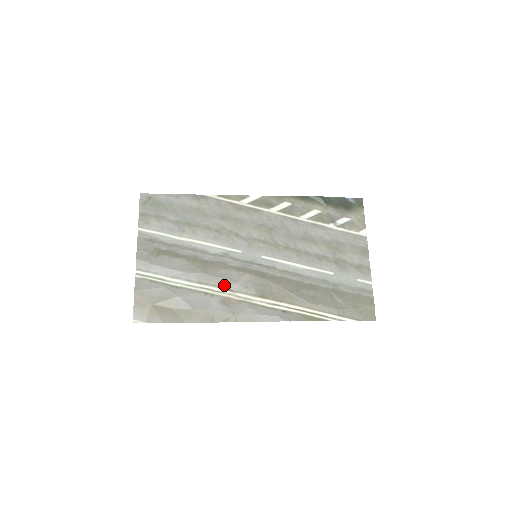
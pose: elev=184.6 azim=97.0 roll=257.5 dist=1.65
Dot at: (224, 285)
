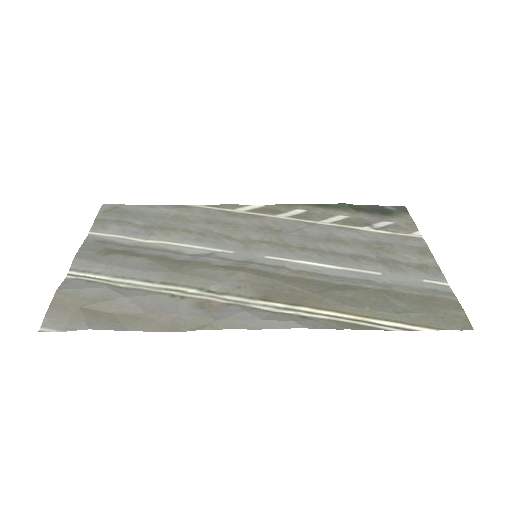
Dot at: (203, 285)
